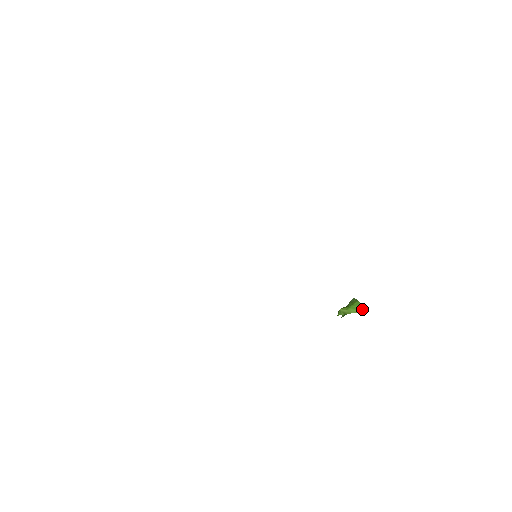
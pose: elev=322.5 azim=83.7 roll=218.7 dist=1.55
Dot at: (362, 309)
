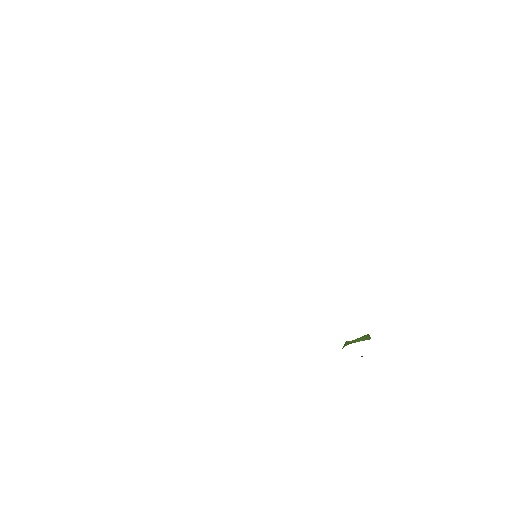
Dot at: (369, 338)
